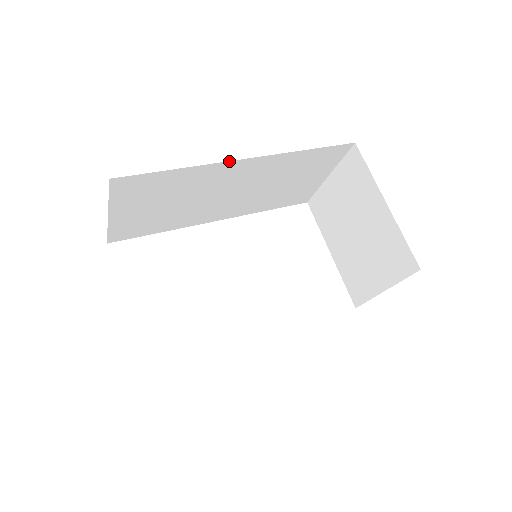
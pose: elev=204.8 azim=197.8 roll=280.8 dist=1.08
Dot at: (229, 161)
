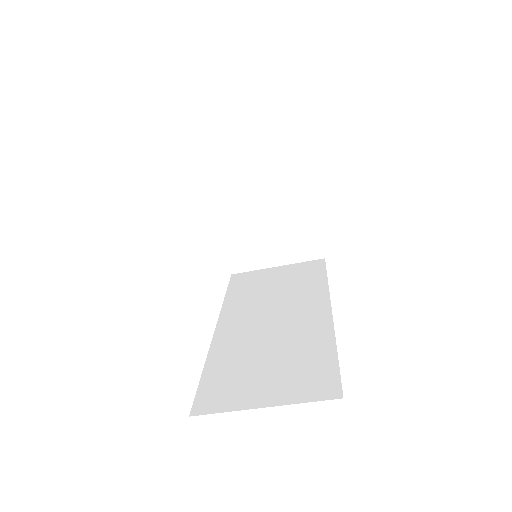
Dot at: occluded
